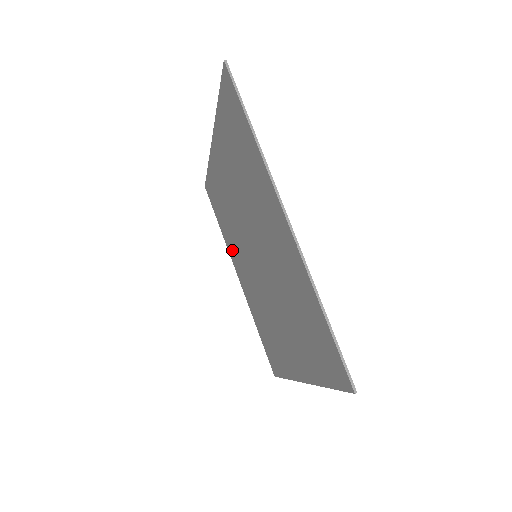
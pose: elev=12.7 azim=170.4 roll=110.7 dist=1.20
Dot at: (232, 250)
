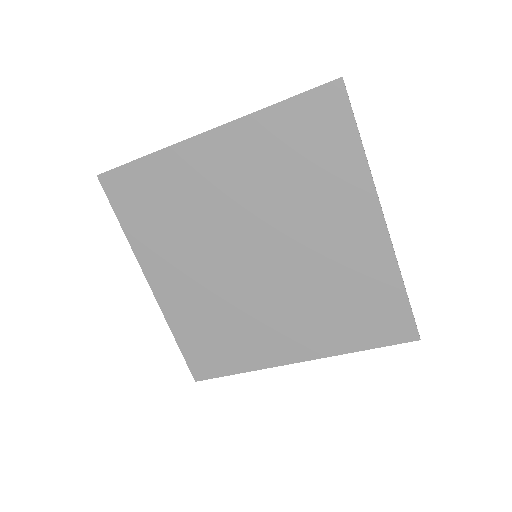
Dot at: (158, 254)
